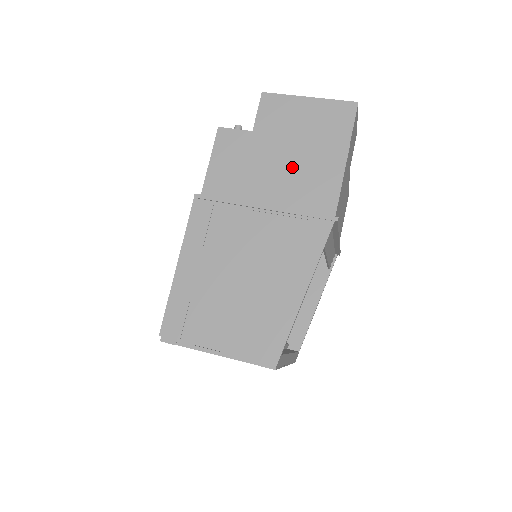
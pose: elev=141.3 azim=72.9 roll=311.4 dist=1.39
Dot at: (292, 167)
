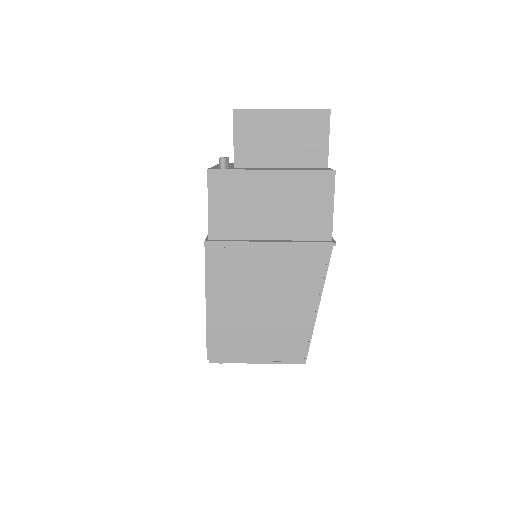
Dot at: (287, 200)
